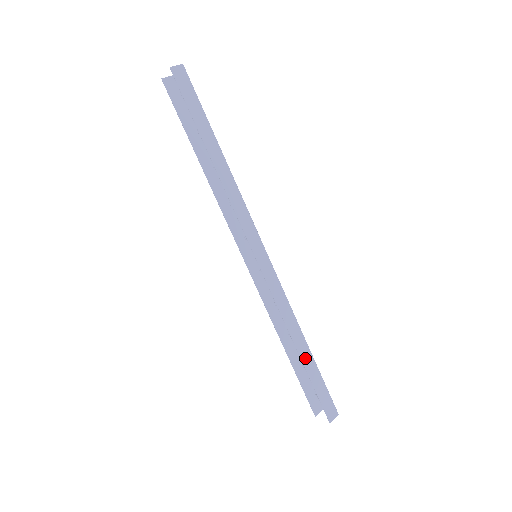
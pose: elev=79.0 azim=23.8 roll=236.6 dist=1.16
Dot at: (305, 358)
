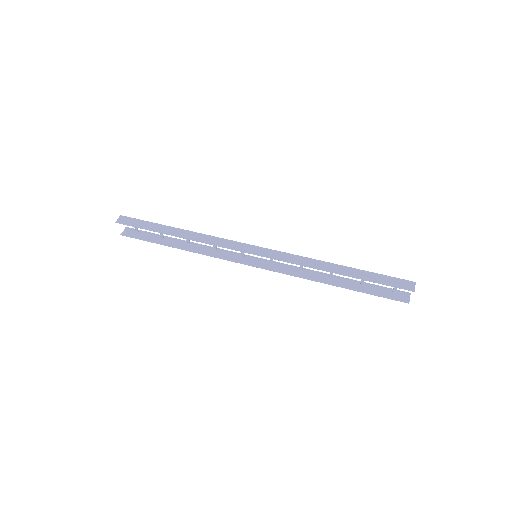
Dot at: (348, 273)
